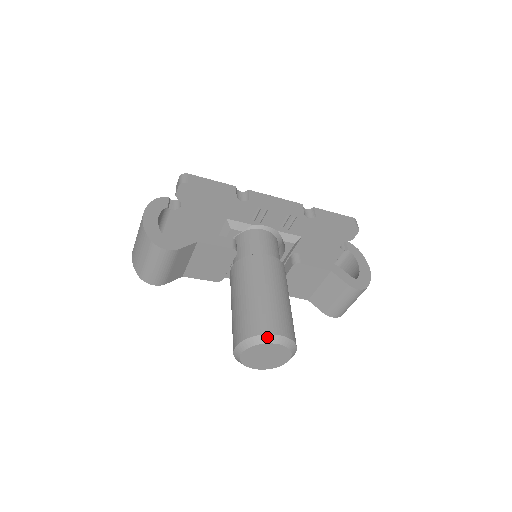
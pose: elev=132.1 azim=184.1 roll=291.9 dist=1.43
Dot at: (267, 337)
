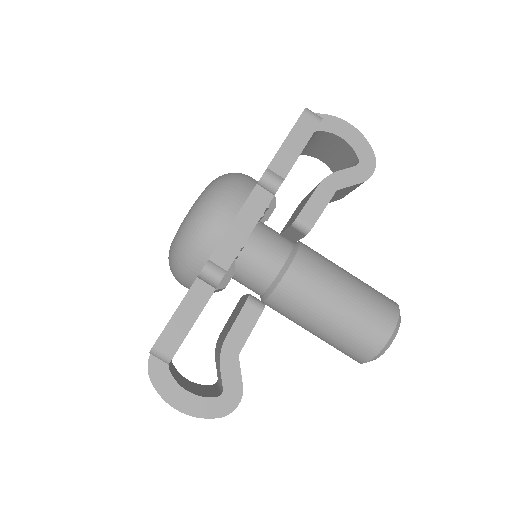
Dot at: (387, 345)
